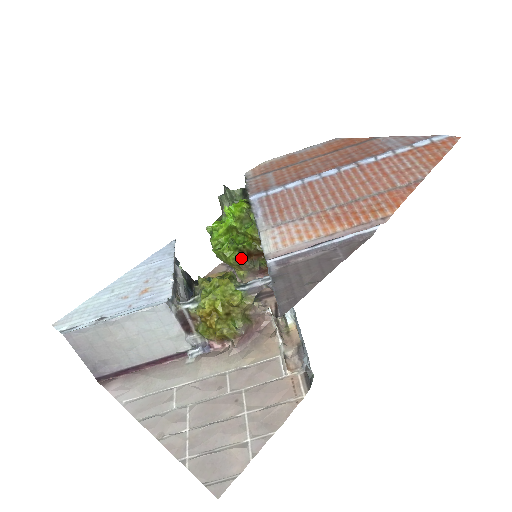
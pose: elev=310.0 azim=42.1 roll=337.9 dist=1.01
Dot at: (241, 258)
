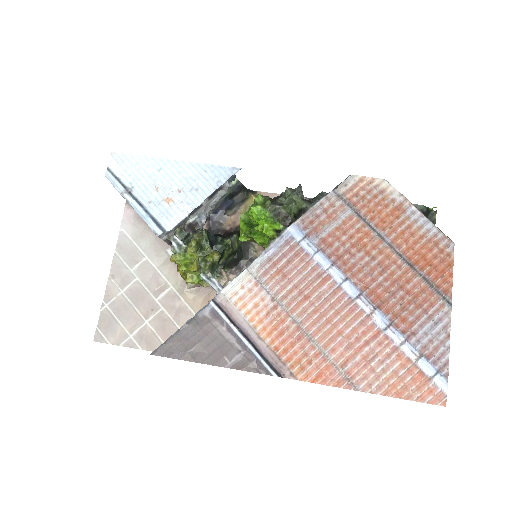
Dot at: (253, 241)
